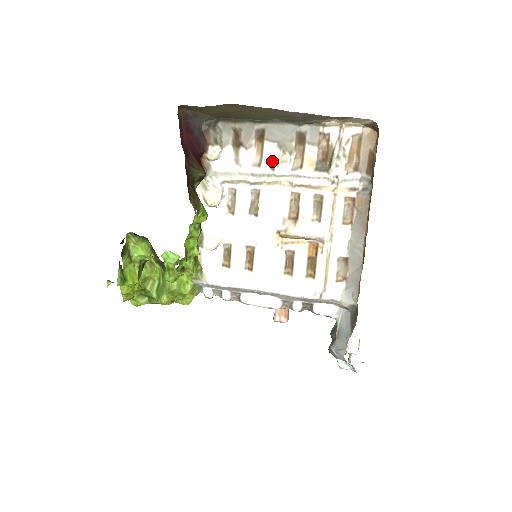
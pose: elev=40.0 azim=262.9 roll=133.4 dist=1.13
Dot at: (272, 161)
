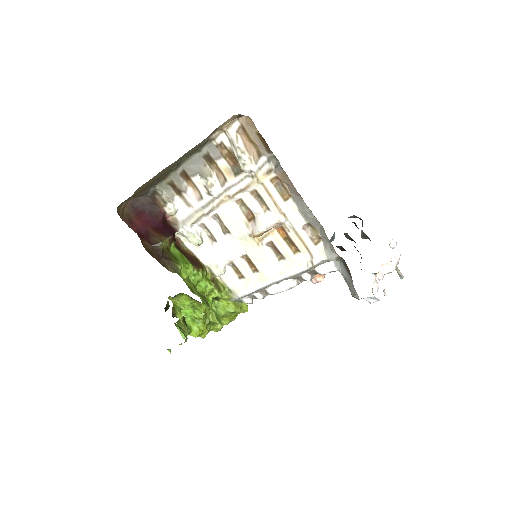
Dot at: (206, 189)
